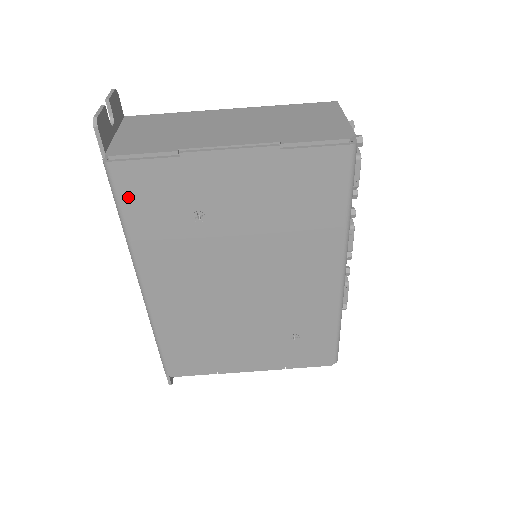
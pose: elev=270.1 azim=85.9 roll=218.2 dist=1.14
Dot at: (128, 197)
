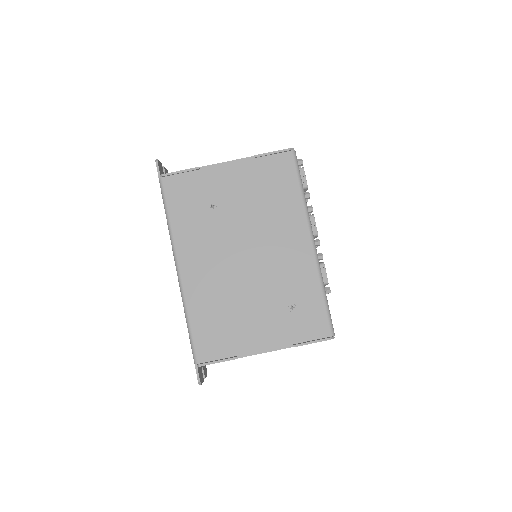
Dot at: (171, 198)
